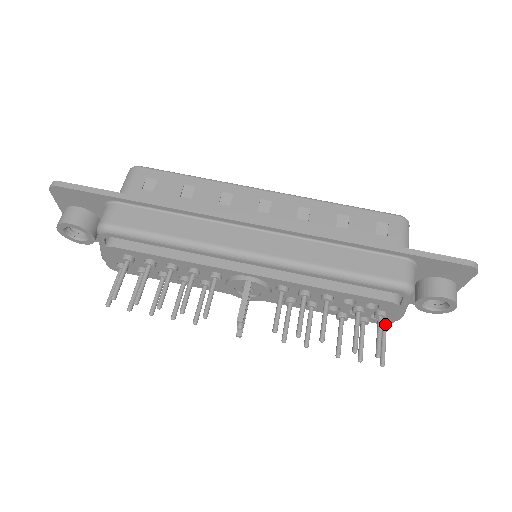
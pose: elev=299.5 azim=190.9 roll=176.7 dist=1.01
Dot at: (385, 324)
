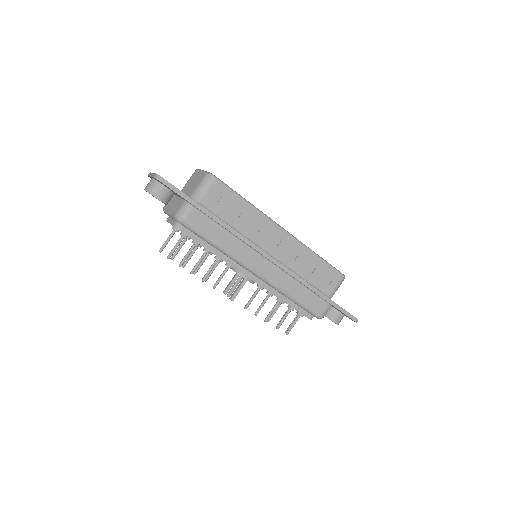
Dot at: occluded
